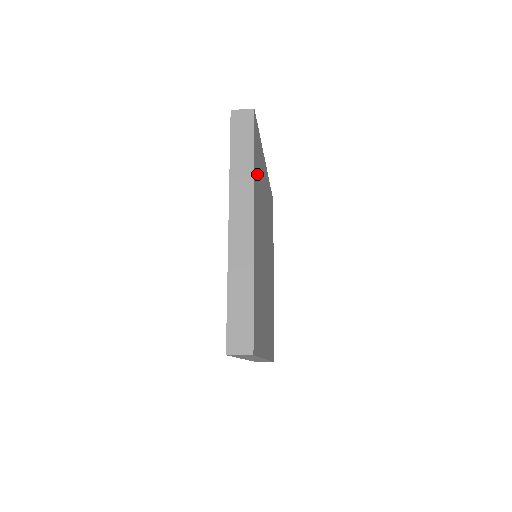
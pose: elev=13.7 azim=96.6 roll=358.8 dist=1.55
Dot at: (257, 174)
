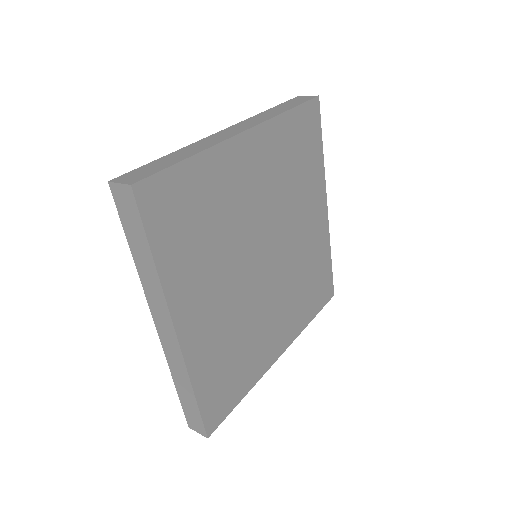
Dot at: (183, 245)
